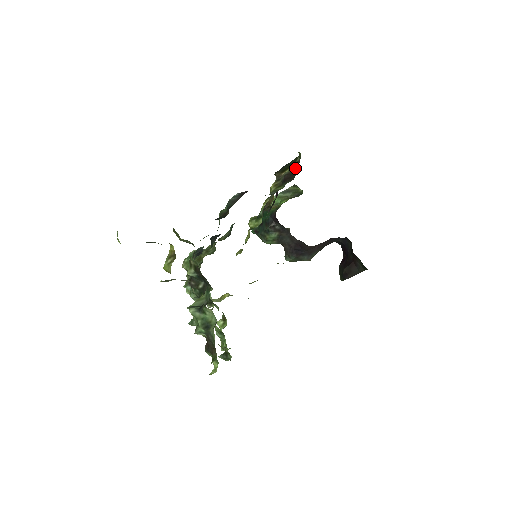
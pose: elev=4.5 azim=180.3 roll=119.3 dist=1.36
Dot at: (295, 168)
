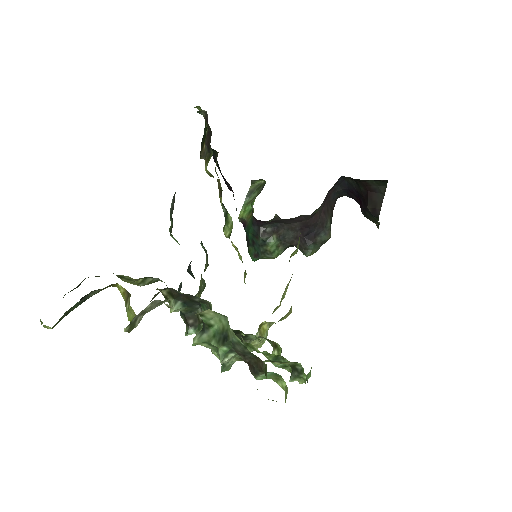
Dot at: (207, 125)
